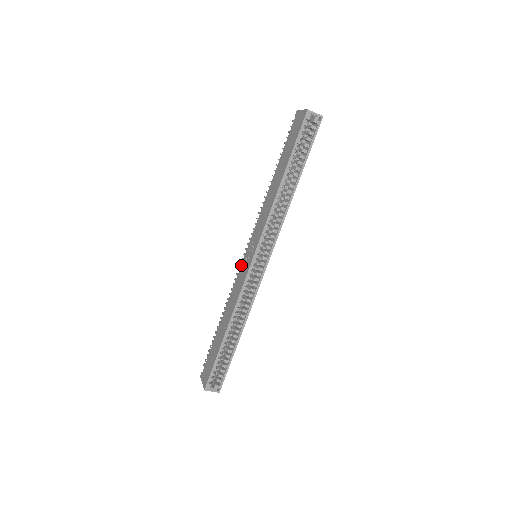
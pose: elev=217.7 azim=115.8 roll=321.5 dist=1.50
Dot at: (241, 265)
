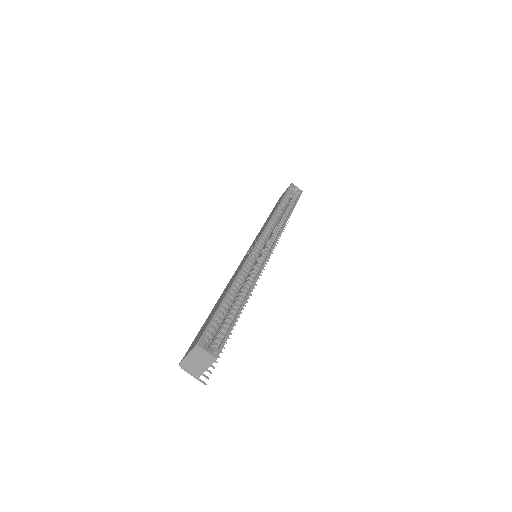
Dot at: occluded
